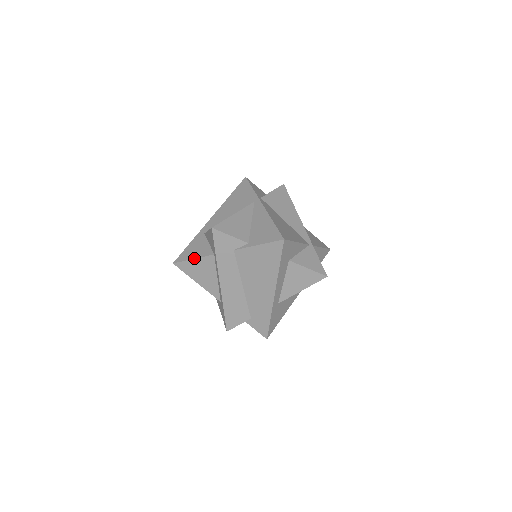
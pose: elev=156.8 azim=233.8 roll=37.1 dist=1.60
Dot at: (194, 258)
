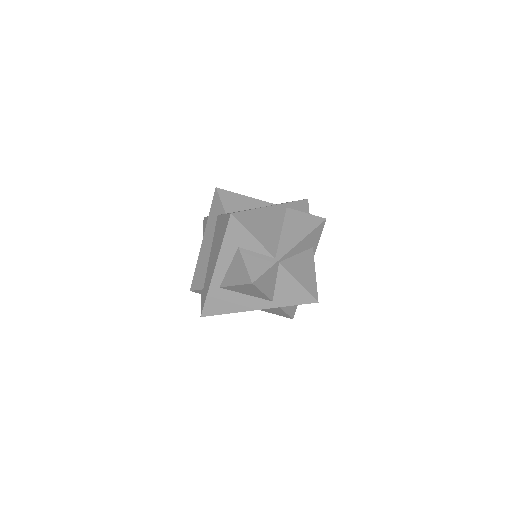
Dot at: occluded
